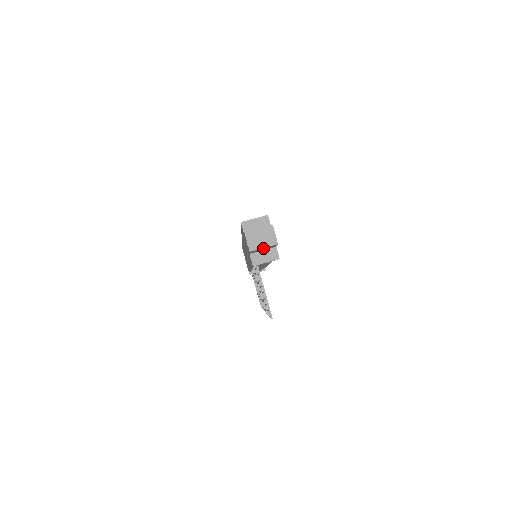
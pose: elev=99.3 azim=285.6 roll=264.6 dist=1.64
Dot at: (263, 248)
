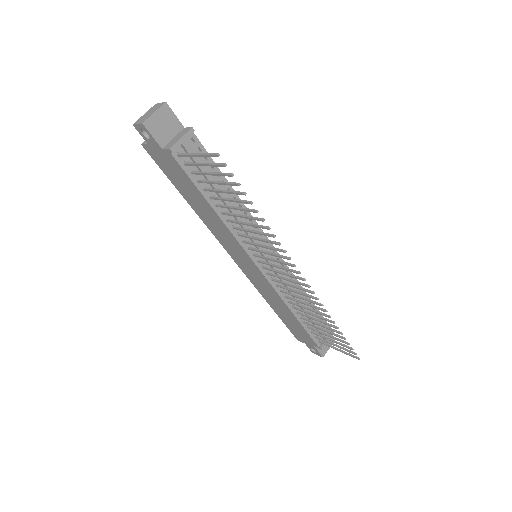
Dot at: (156, 117)
